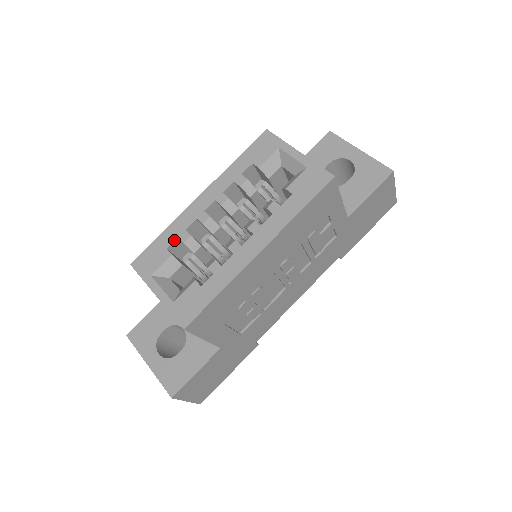
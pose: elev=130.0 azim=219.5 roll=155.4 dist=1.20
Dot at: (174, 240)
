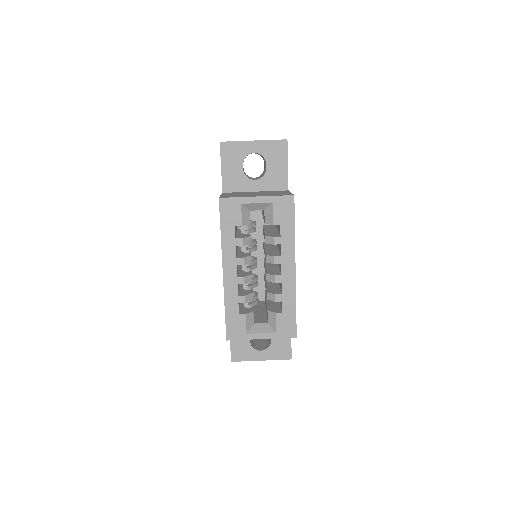
Dot at: (238, 306)
